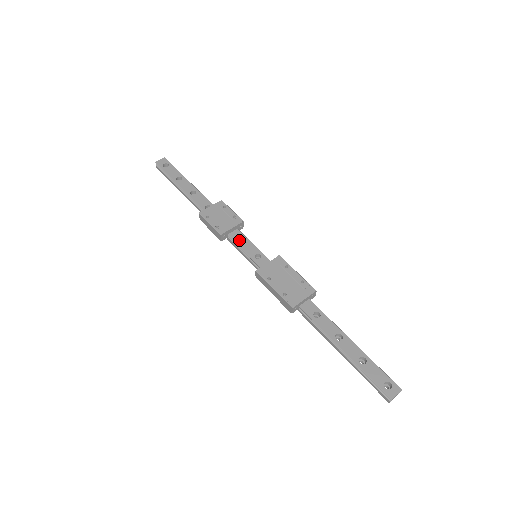
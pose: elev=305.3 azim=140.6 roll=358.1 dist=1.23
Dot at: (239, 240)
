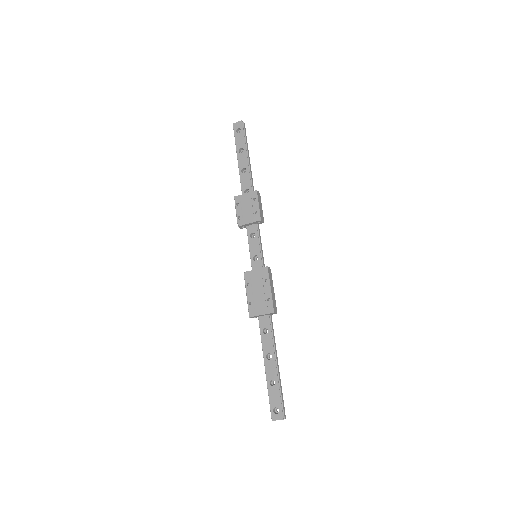
Dot at: (254, 234)
